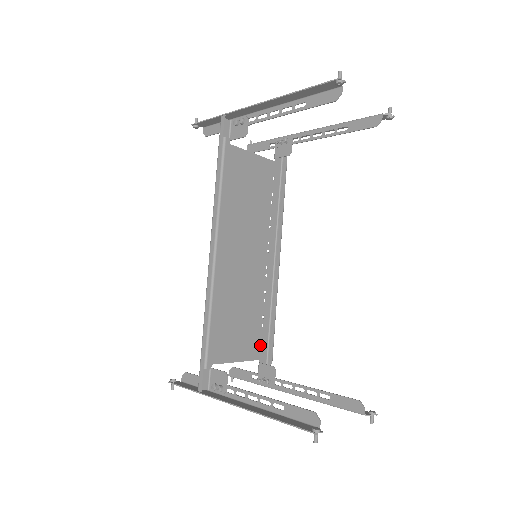
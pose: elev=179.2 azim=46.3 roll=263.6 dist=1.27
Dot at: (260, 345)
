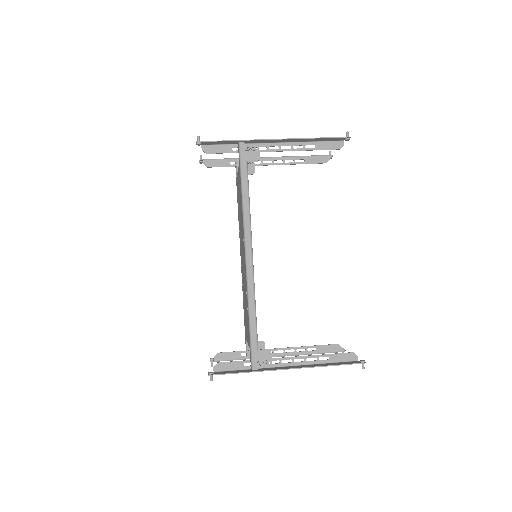
Dot at: occluded
